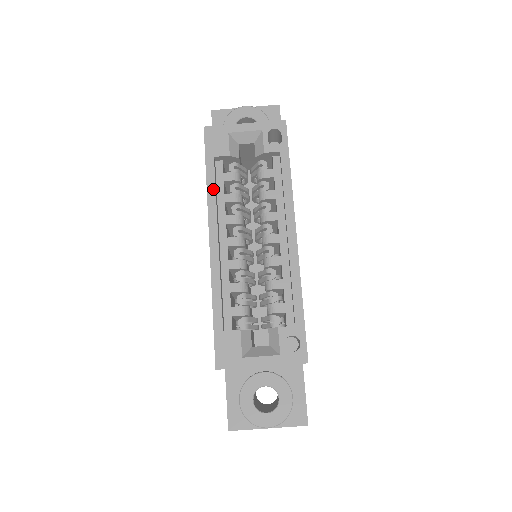
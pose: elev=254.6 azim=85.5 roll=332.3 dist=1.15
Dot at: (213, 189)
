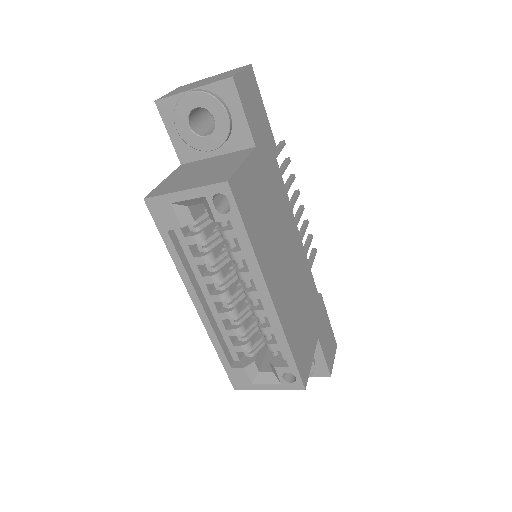
Dot at: (179, 262)
